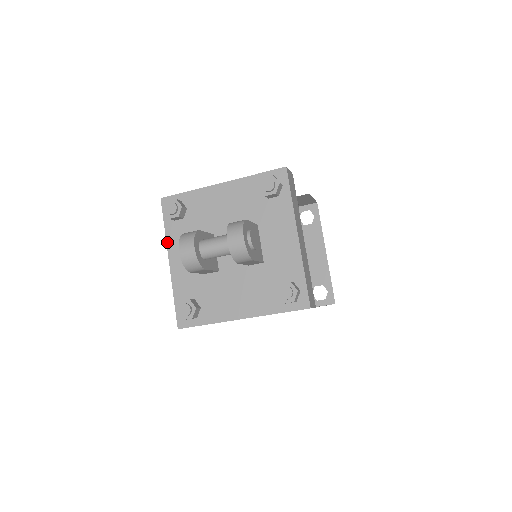
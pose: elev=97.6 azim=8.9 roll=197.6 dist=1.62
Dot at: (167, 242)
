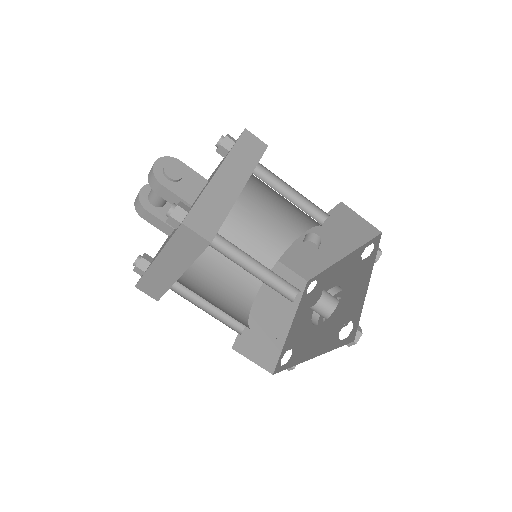
Dot at: occluded
